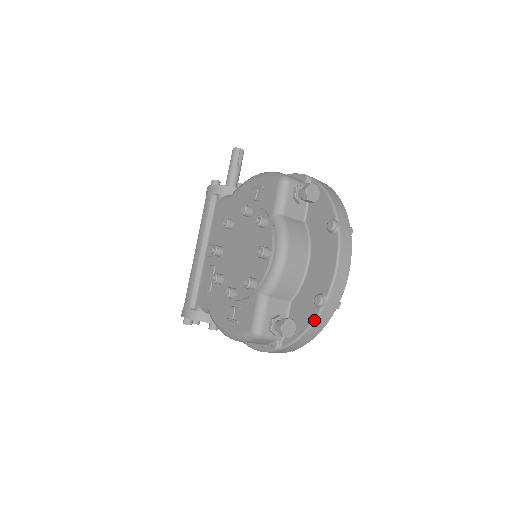
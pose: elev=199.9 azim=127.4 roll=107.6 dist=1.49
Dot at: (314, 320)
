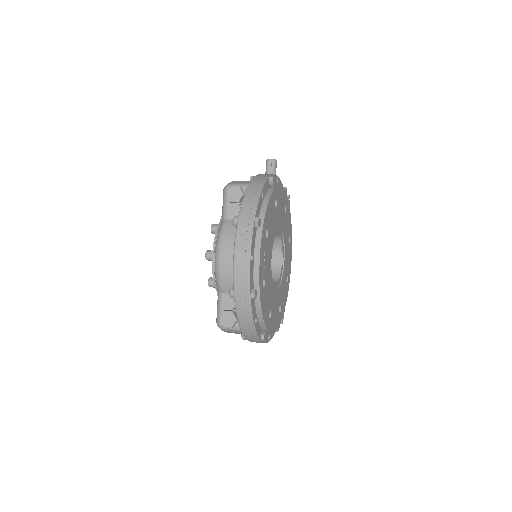
Dot at: (236, 310)
